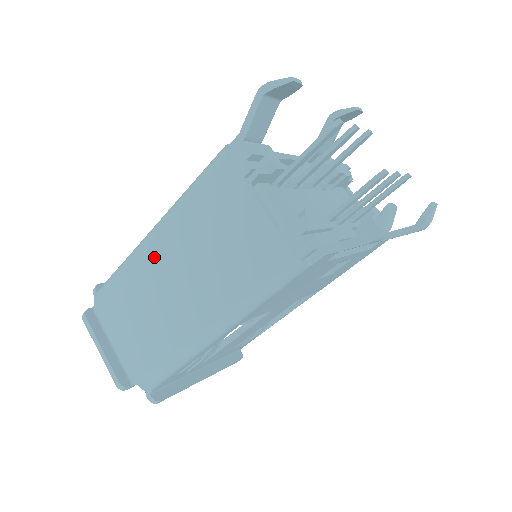
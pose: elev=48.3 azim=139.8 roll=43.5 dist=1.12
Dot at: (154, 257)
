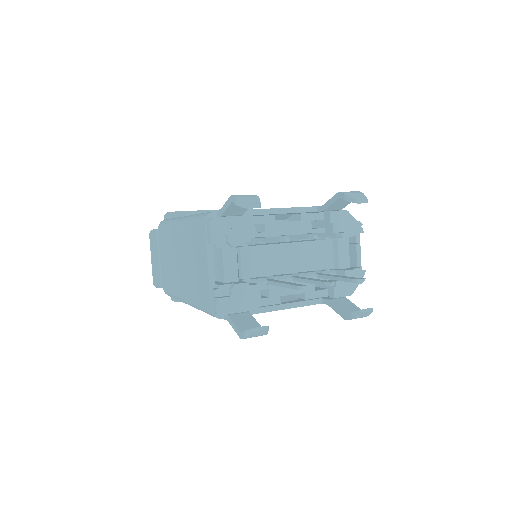
Dot at: (177, 237)
